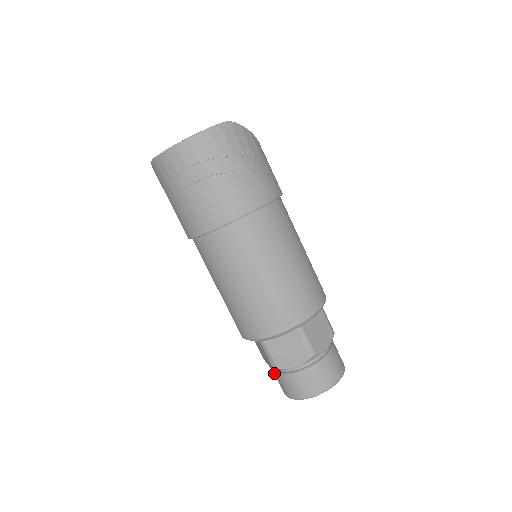
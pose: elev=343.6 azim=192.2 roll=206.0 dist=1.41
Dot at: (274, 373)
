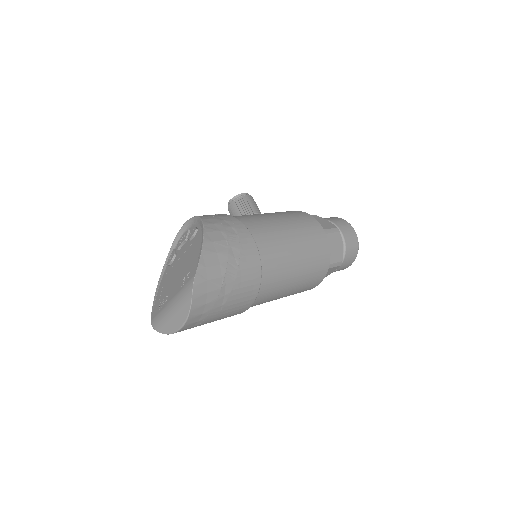
Dot at: occluded
